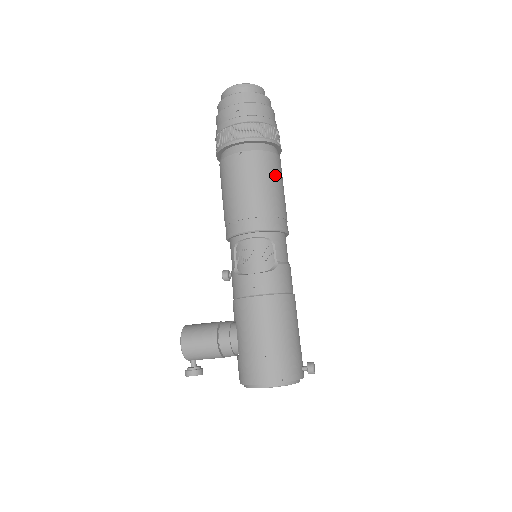
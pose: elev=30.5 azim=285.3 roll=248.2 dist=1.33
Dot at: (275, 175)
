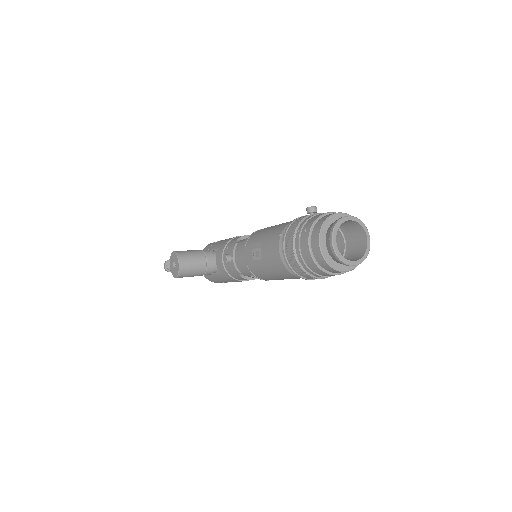
Dot at: occluded
